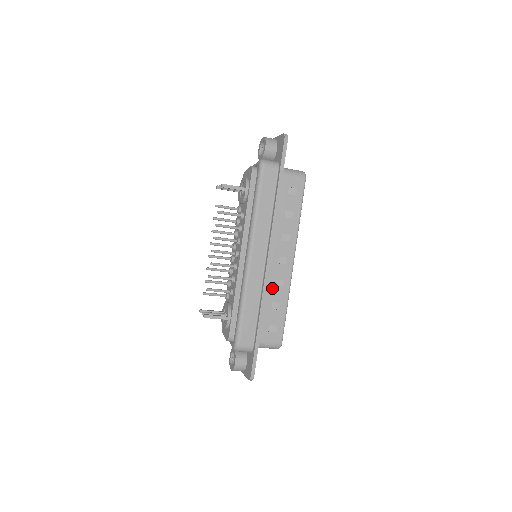
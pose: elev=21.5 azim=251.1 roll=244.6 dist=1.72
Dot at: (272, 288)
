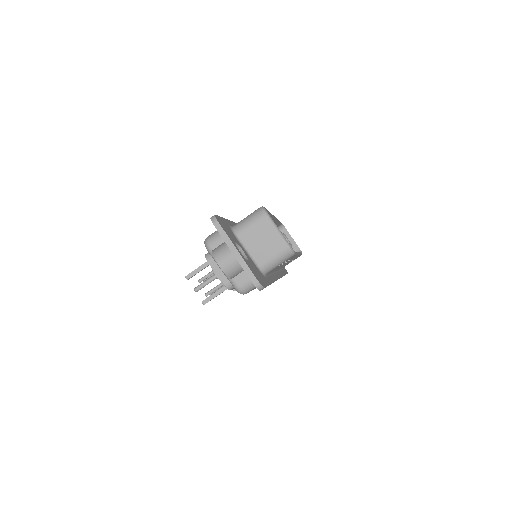
Dot at: occluded
